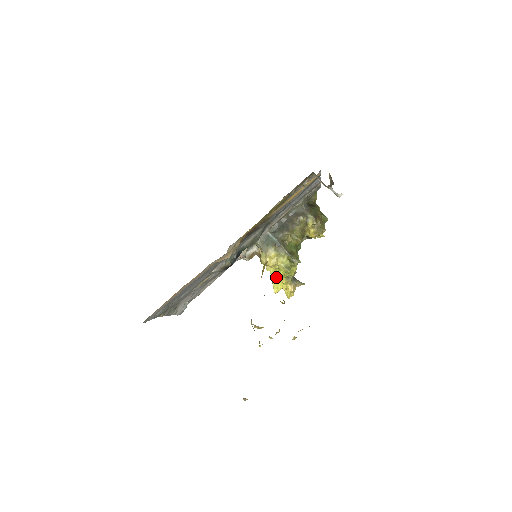
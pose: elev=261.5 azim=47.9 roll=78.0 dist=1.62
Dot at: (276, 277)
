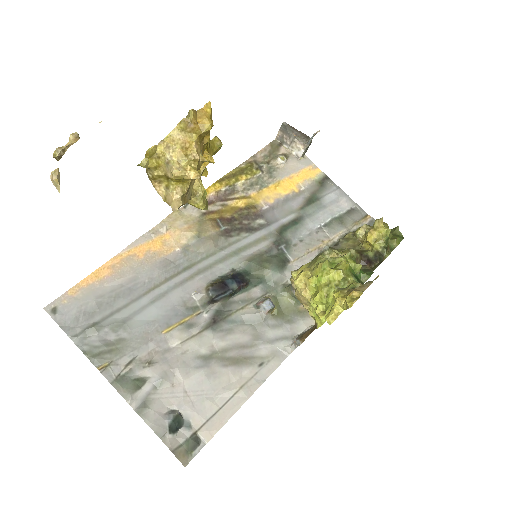
Dot at: (328, 306)
